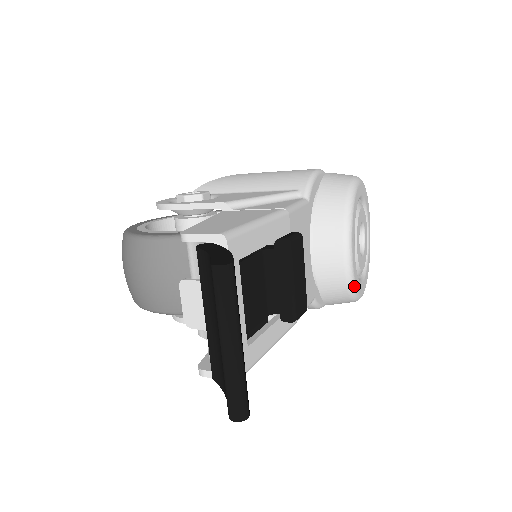
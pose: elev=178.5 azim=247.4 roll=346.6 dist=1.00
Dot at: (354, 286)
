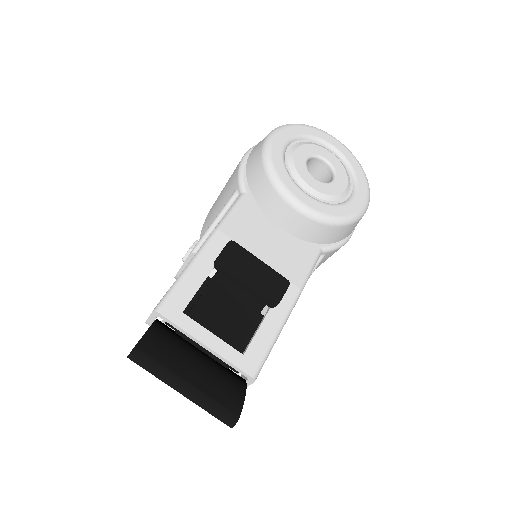
Dot at: (333, 219)
